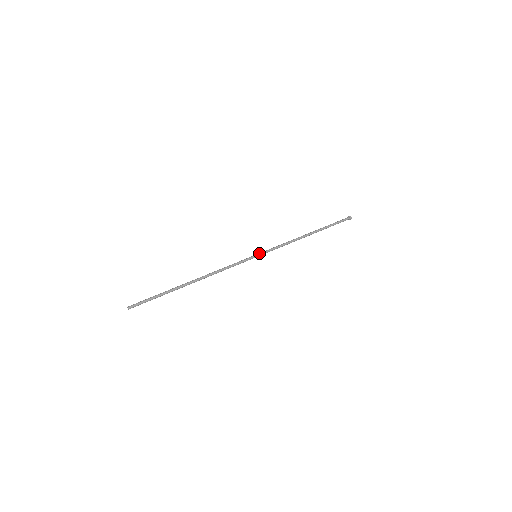
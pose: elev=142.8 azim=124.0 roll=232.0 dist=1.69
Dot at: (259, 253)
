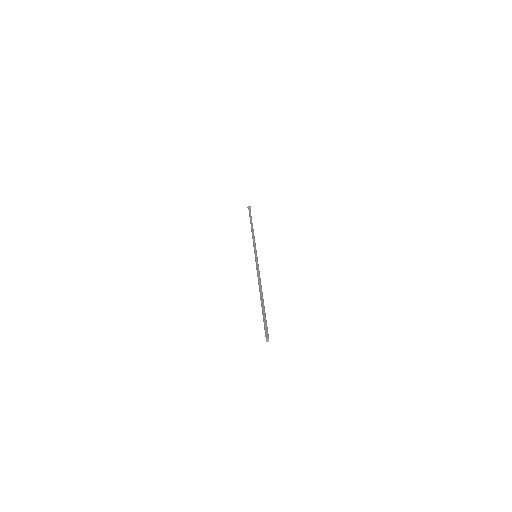
Dot at: occluded
